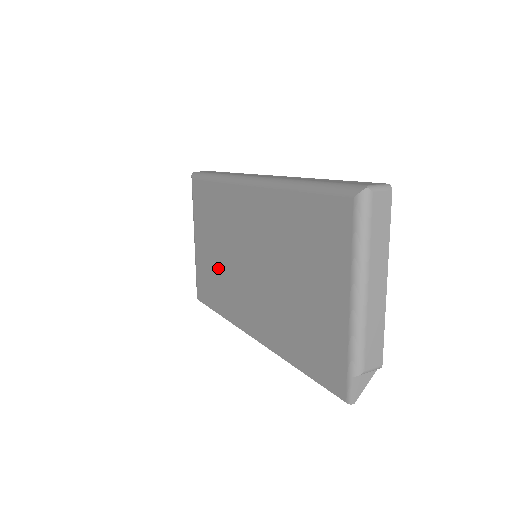
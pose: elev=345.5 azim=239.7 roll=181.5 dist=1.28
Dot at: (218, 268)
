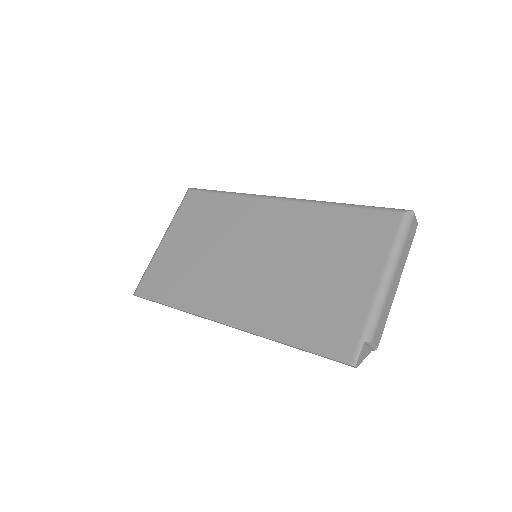
Dot at: (194, 263)
